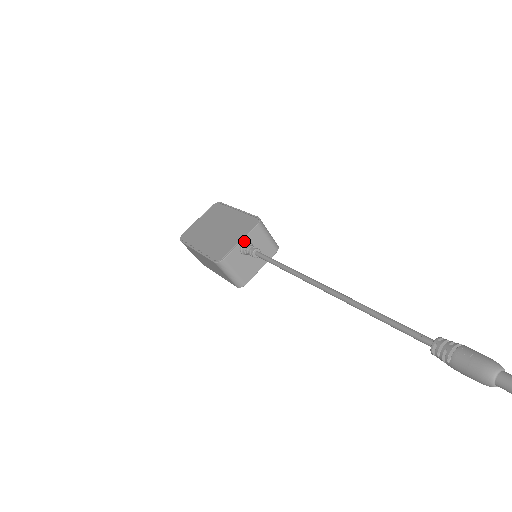
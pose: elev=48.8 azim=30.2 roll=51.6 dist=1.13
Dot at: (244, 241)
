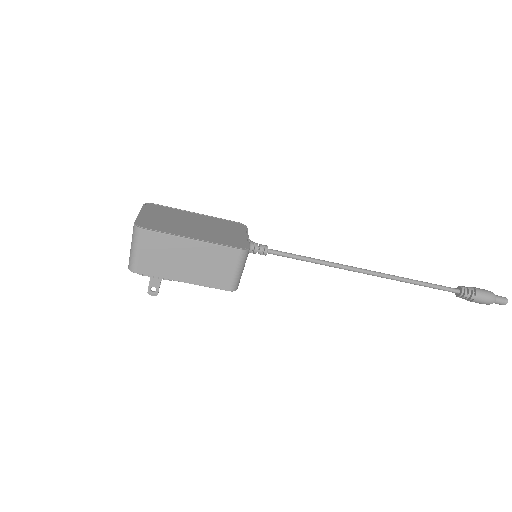
Dot at: (248, 238)
